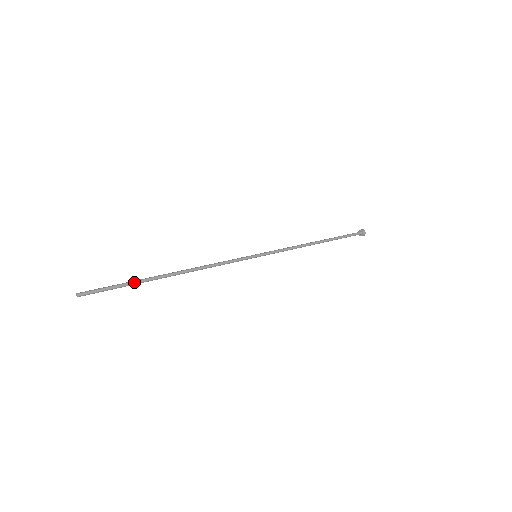
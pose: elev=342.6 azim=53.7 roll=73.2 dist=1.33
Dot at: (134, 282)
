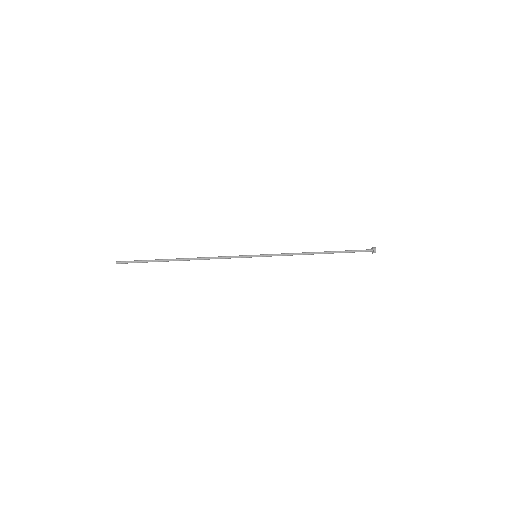
Dot at: (154, 261)
